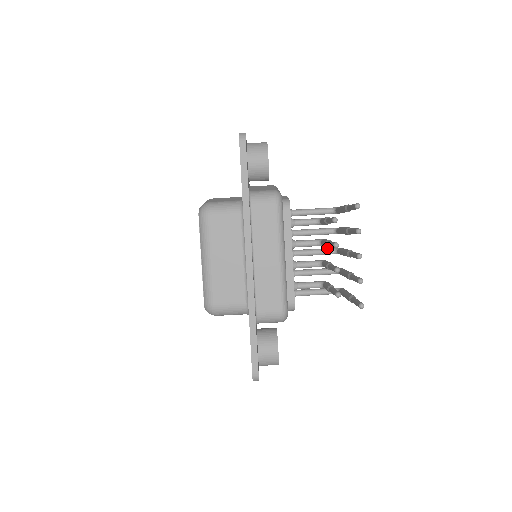
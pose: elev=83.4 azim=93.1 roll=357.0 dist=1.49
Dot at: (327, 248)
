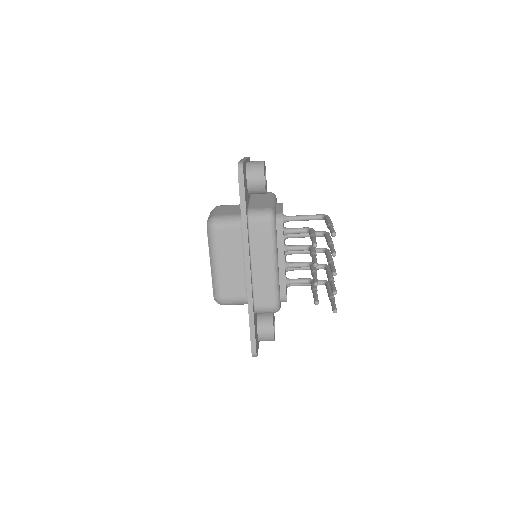
Dot at: (316, 248)
